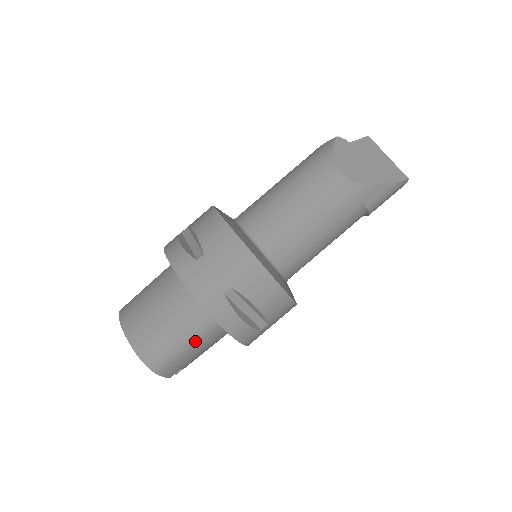
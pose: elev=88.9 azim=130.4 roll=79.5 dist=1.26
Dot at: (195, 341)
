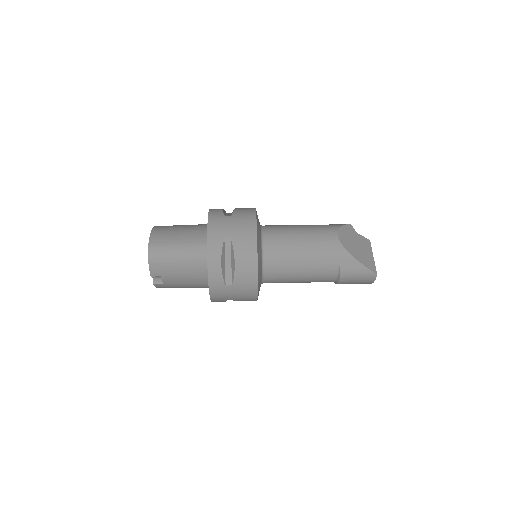
Dot at: (185, 260)
